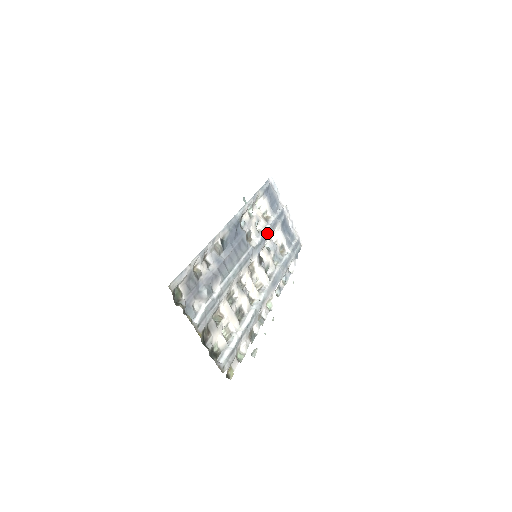
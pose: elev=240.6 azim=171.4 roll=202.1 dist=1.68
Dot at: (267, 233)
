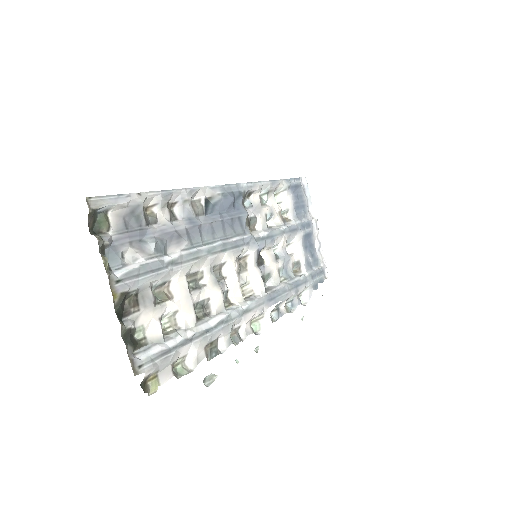
Dot at: (280, 233)
